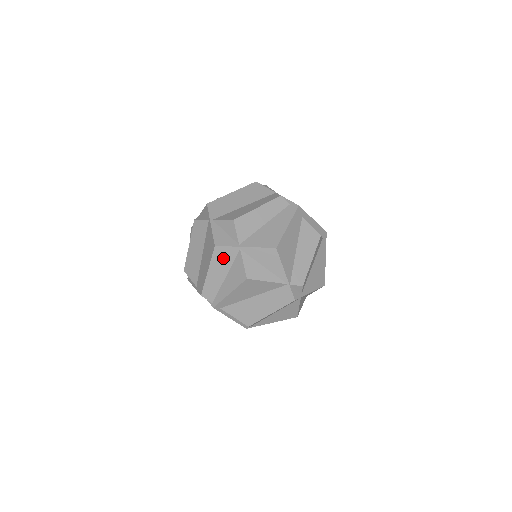
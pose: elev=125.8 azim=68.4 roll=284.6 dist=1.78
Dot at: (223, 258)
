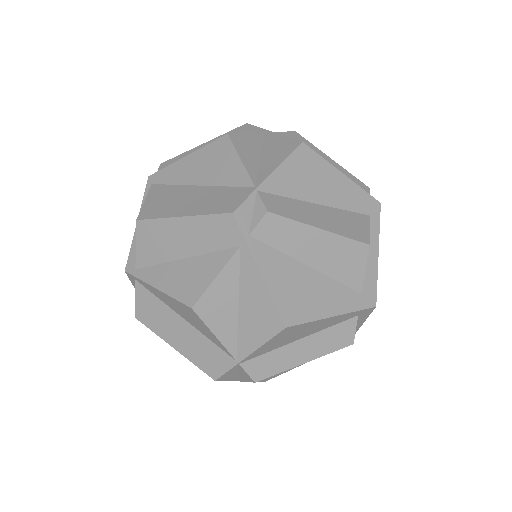
Dot at: occluded
